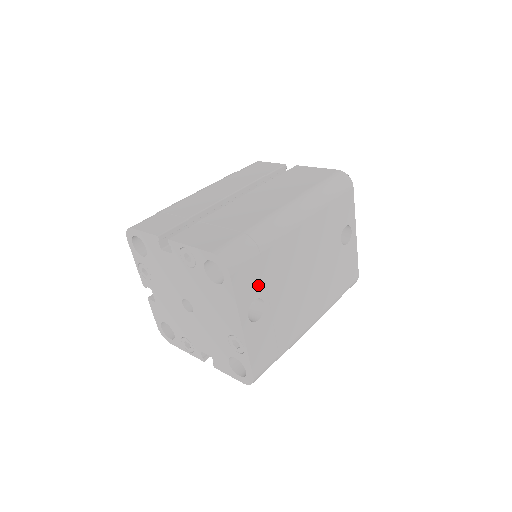
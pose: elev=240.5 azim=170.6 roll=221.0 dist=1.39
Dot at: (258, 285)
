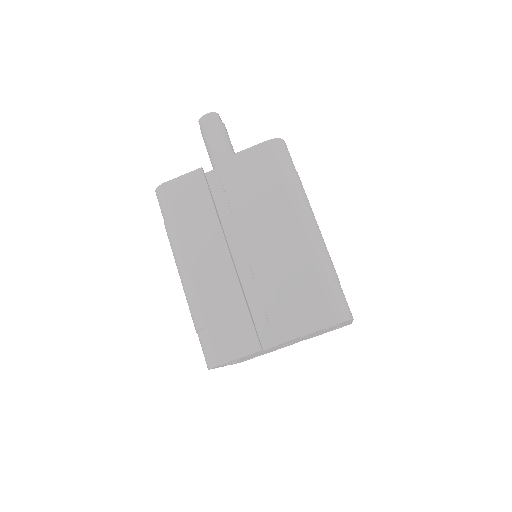
Dot at: occluded
